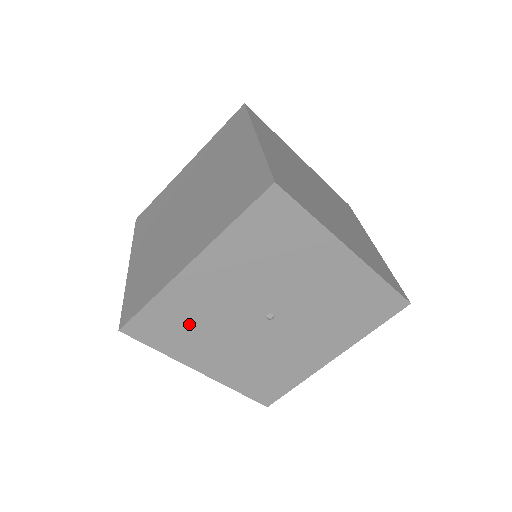
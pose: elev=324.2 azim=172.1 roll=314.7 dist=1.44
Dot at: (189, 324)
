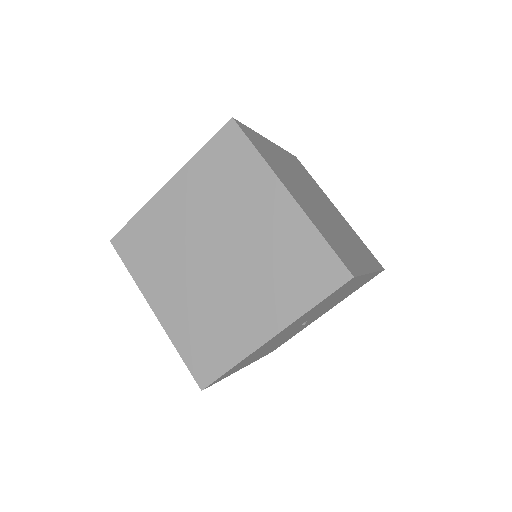
Dot at: occluded
